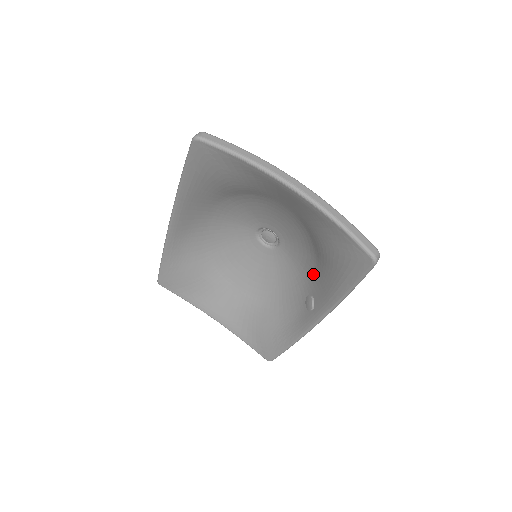
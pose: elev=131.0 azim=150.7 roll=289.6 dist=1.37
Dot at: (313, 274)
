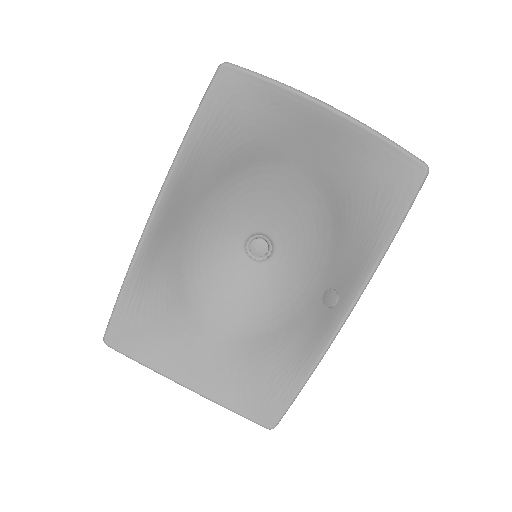
Dot at: (328, 261)
